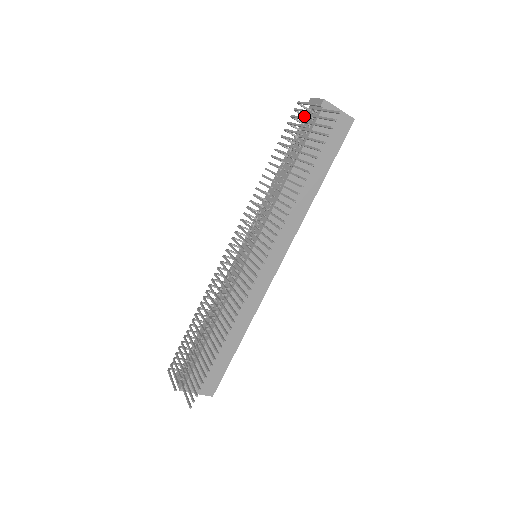
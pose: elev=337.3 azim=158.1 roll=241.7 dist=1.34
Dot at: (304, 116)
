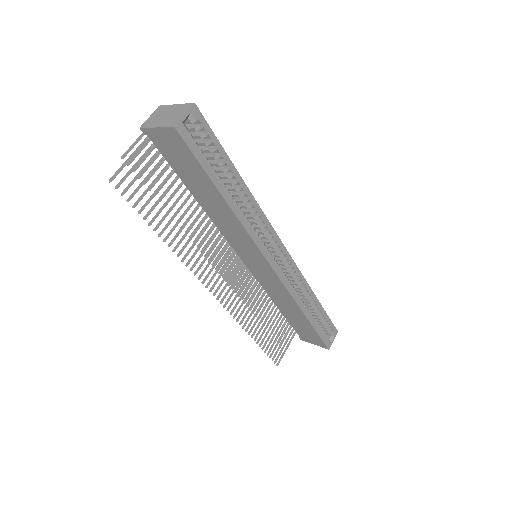
Dot at: occluded
